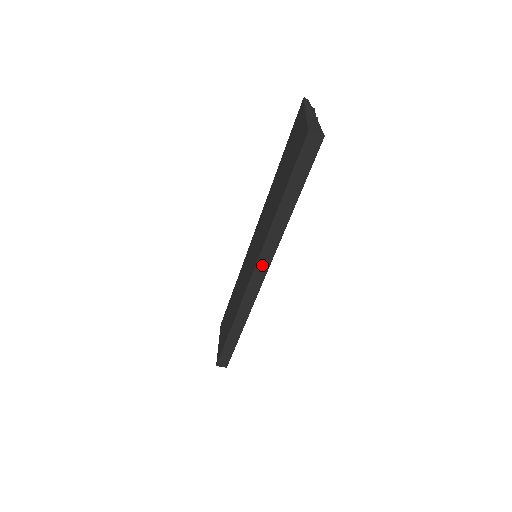
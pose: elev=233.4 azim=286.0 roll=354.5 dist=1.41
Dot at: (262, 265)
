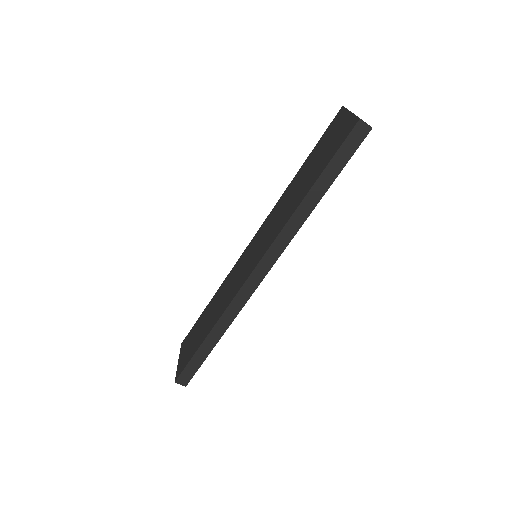
Dot at: (269, 258)
